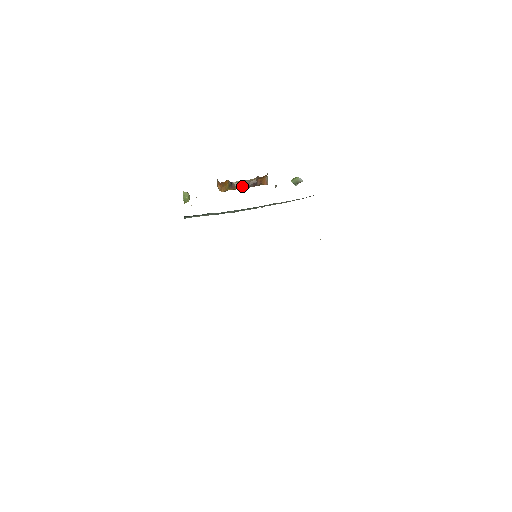
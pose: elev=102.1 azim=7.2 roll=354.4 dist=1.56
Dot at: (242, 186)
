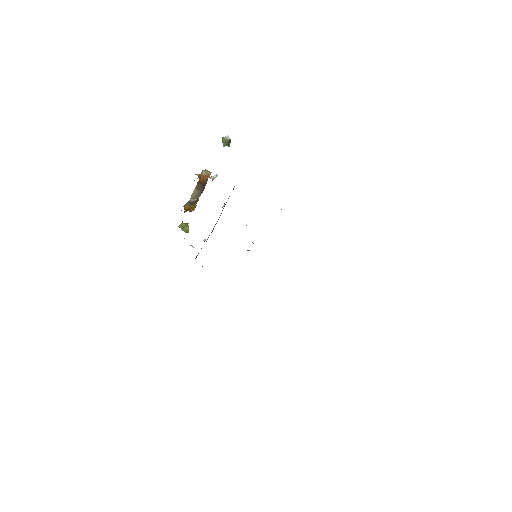
Dot at: (199, 195)
